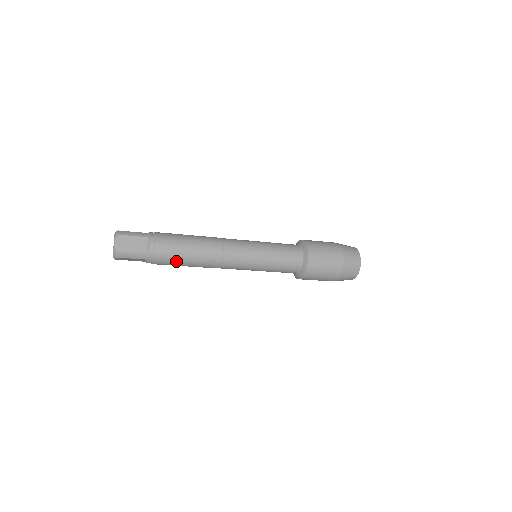
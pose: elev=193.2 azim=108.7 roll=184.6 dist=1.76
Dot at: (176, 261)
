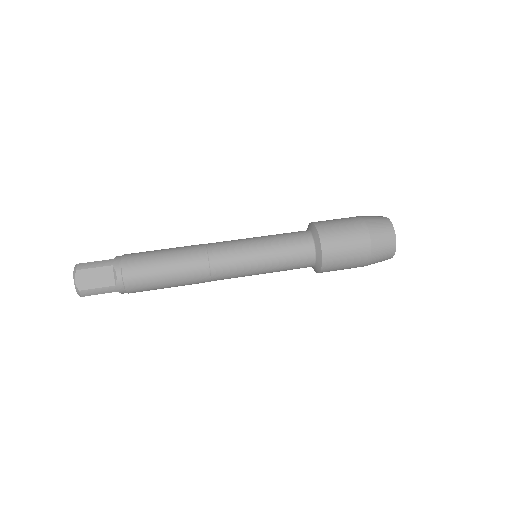
Dot at: (154, 286)
